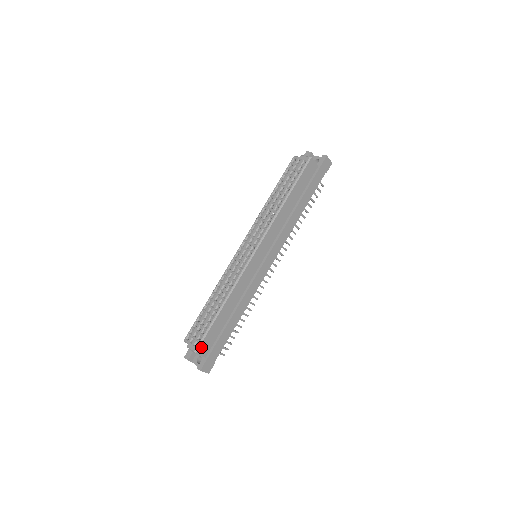
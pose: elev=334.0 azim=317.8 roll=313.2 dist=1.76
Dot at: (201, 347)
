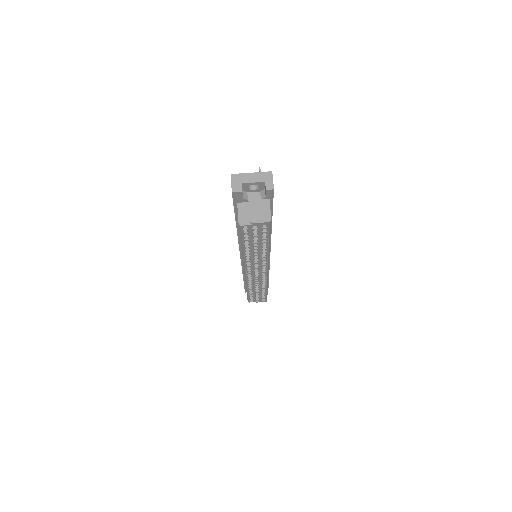
Dot at: occluded
